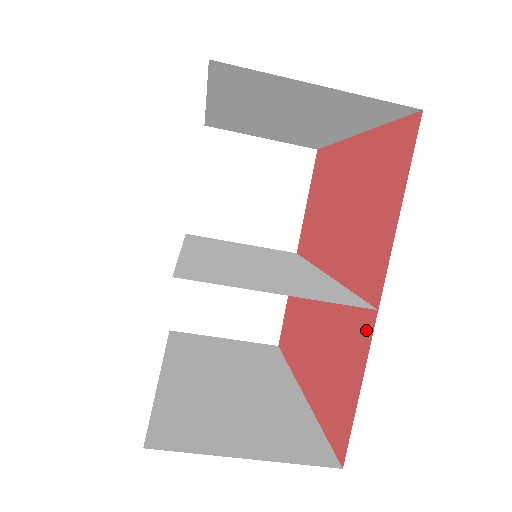
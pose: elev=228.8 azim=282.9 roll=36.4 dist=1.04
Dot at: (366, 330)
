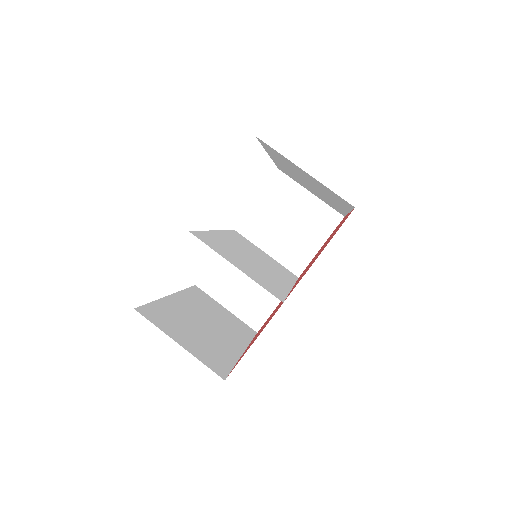
Dot at: occluded
